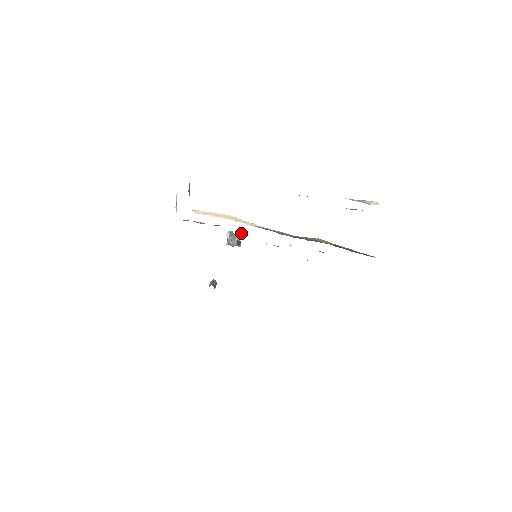
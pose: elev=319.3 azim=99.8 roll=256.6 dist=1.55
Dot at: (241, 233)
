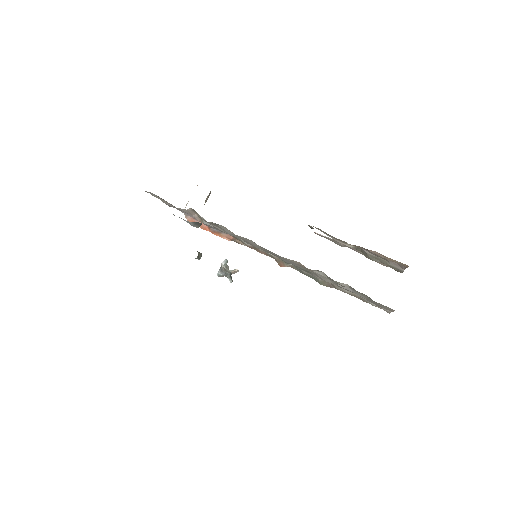
Dot at: (237, 271)
